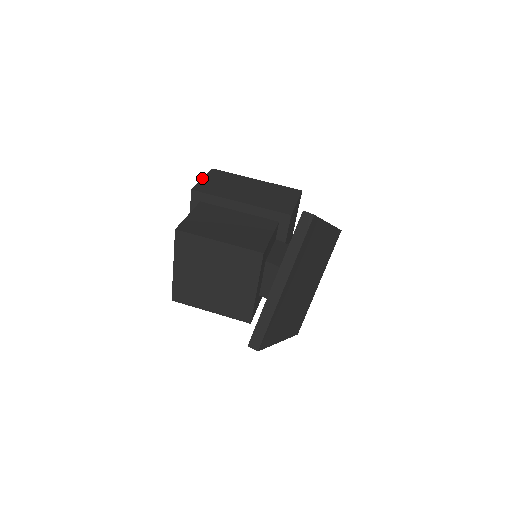
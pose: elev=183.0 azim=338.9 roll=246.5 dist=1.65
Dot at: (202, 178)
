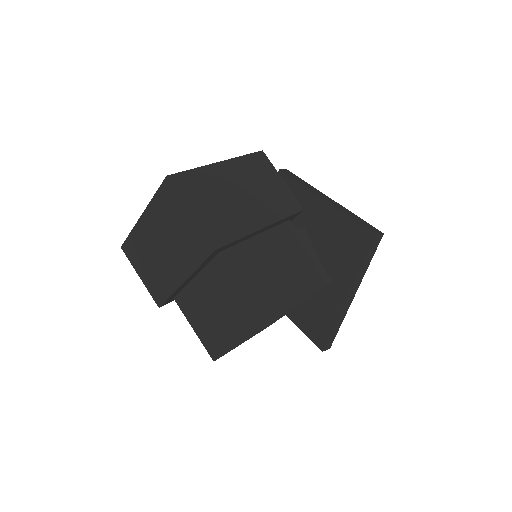
Dot at: (190, 212)
